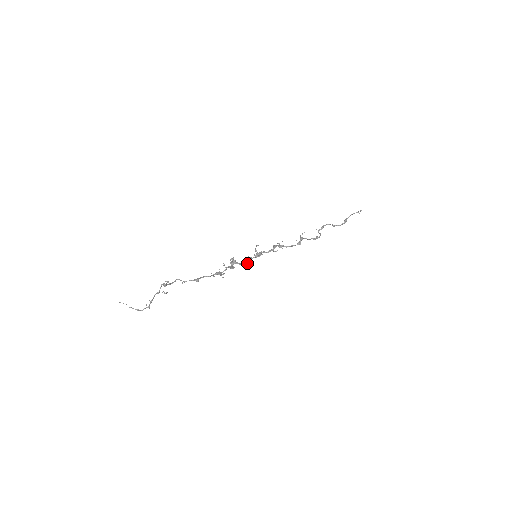
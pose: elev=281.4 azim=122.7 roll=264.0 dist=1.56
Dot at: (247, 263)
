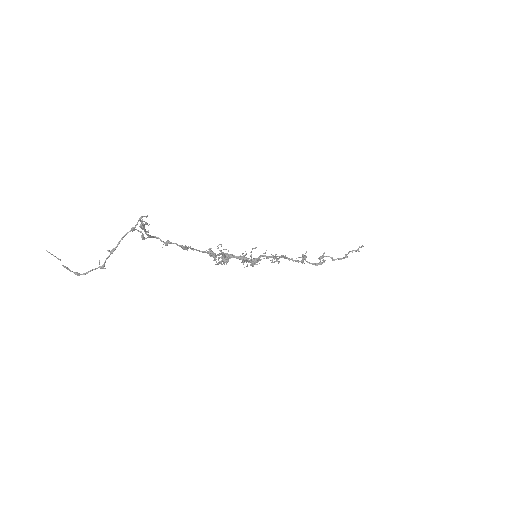
Dot at: (247, 258)
